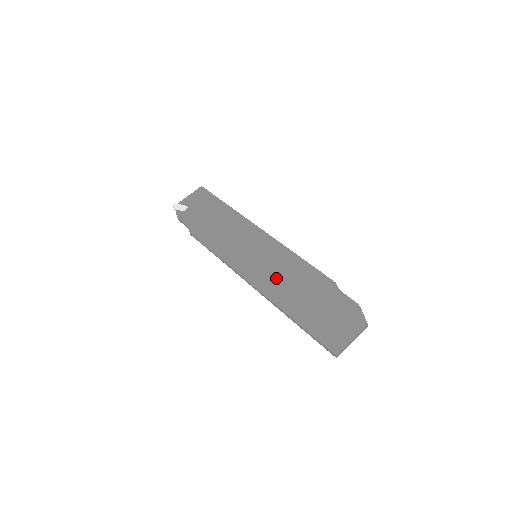
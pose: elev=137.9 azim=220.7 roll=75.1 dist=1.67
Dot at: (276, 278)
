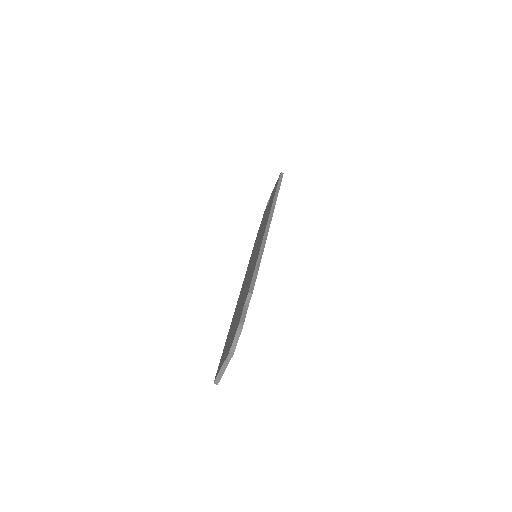
Dot at: (245, 284)
